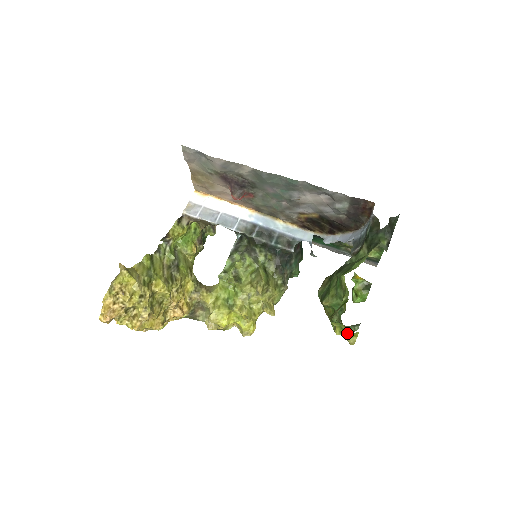
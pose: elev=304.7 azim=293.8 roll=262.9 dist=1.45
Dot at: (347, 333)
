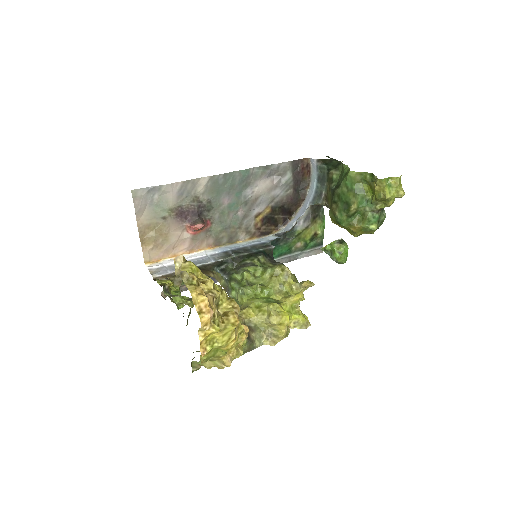
Dot at: (397, 180)
